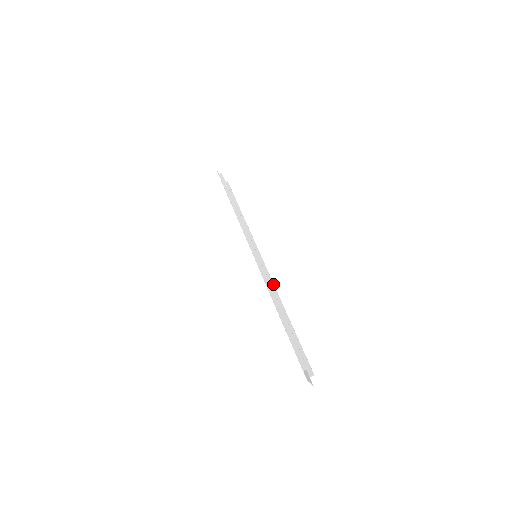
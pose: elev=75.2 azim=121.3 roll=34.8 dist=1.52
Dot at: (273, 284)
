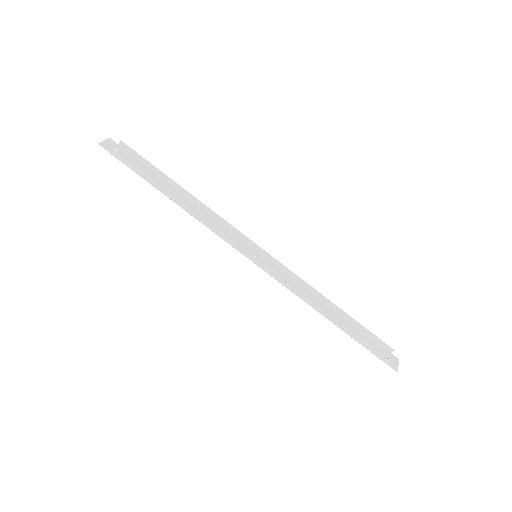
Dot at: (297, 276)
